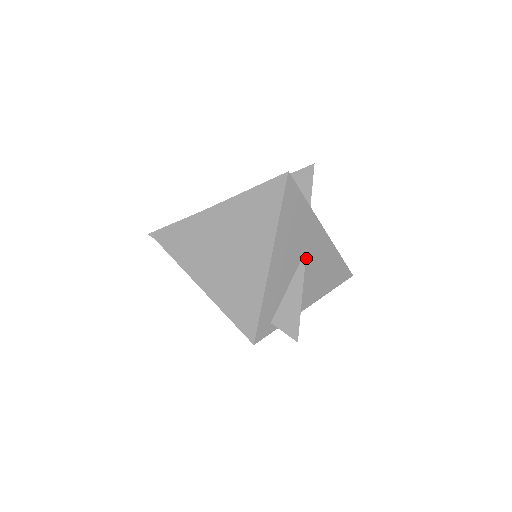
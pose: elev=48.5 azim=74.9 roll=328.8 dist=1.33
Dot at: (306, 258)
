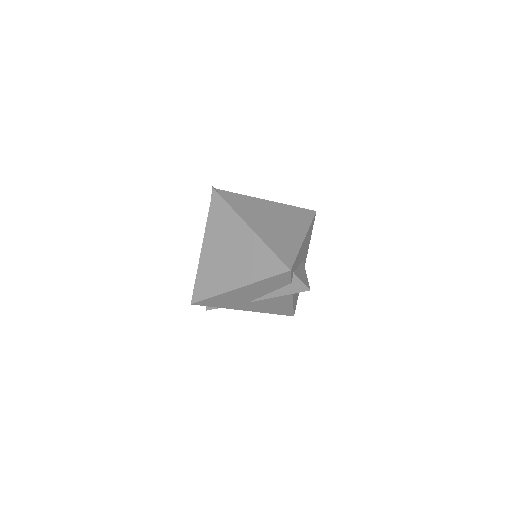
Dot at: occluded
